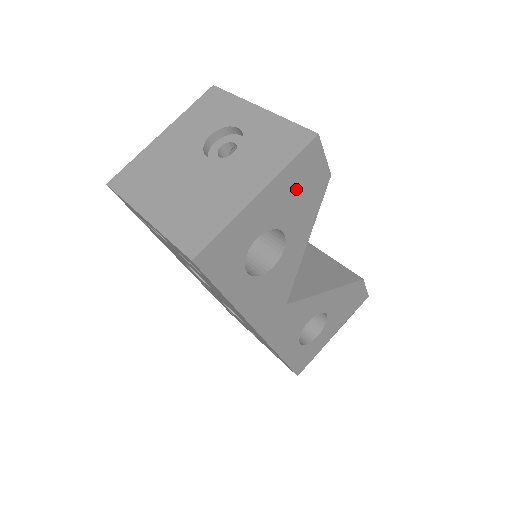
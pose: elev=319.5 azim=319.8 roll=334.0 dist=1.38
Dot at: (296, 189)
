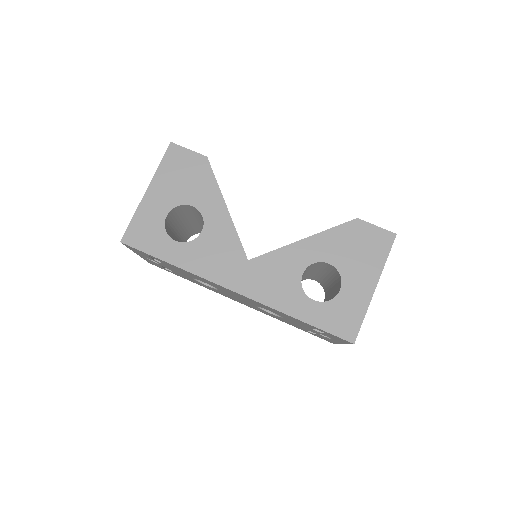
Dot at: (179, 176)
